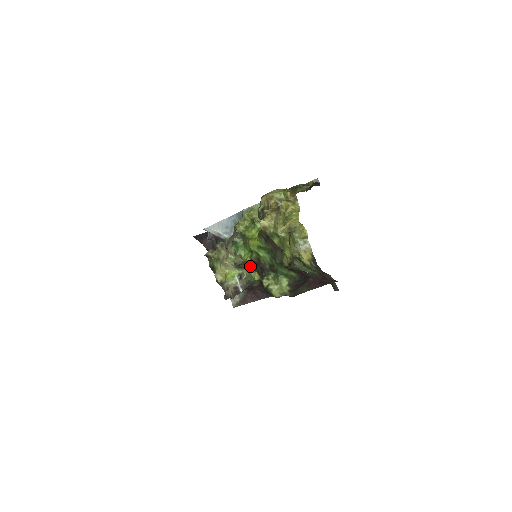
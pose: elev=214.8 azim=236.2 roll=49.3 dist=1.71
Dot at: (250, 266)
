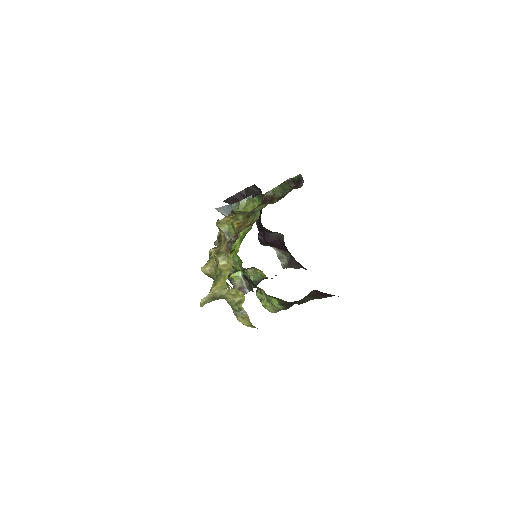
Dot at: (251, 267)
